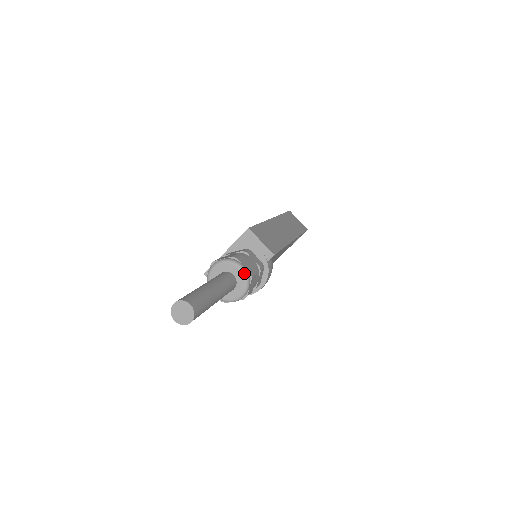
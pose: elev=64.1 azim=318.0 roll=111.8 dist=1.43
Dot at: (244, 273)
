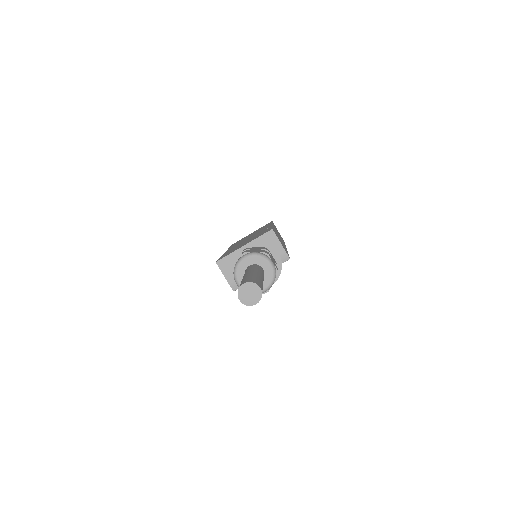
Dot at: (274, 269)
